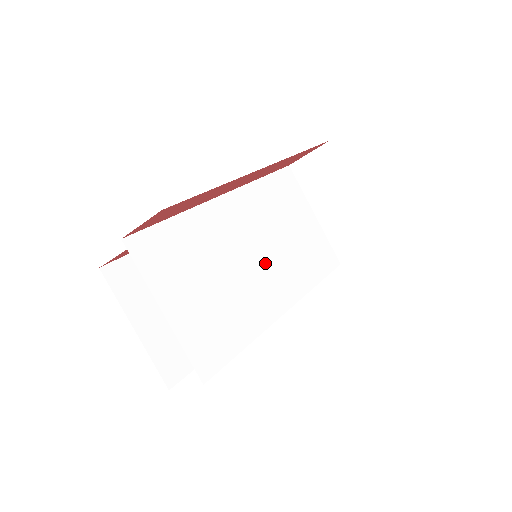
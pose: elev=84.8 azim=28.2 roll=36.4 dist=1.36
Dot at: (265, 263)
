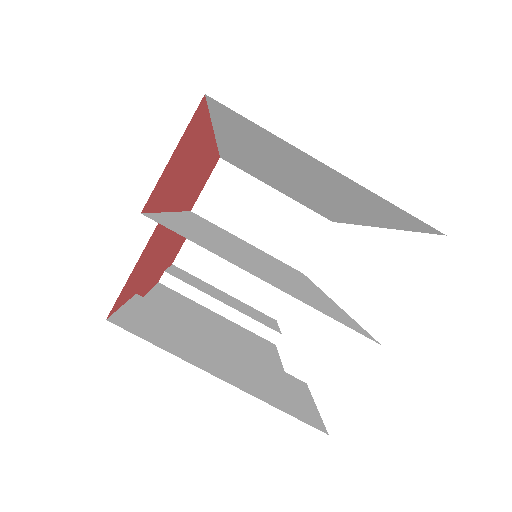
Dot at: (267, 262)
